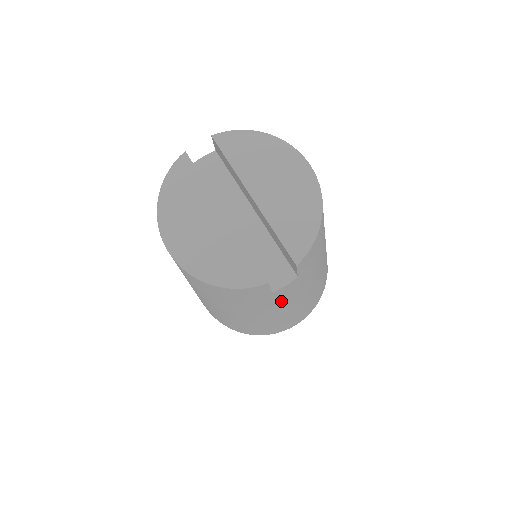
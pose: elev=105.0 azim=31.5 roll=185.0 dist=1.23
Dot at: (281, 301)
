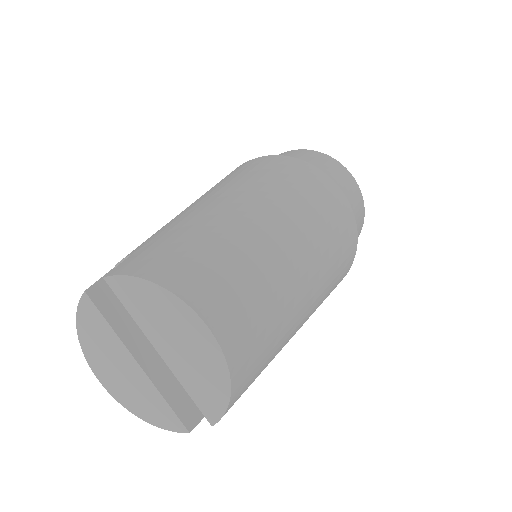
Dot at: occluded
